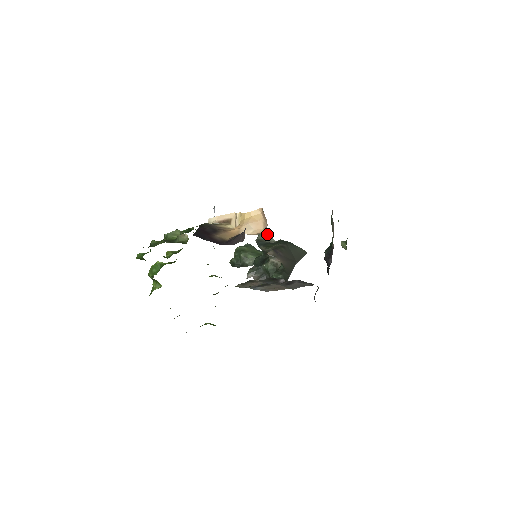
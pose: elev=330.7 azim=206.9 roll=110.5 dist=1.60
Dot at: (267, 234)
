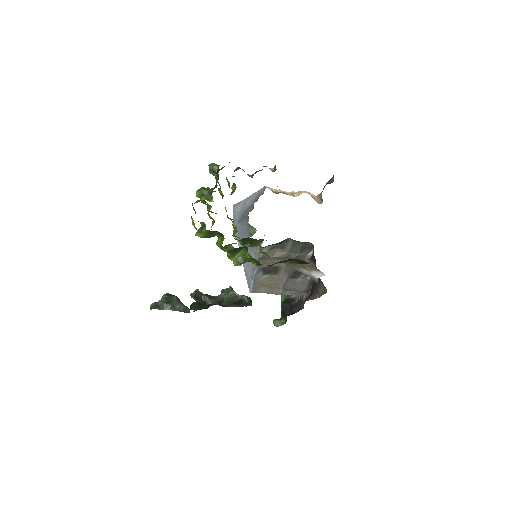
Dot at: occluded
